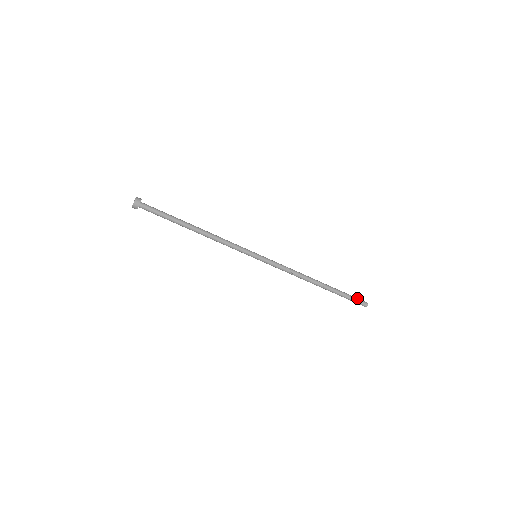
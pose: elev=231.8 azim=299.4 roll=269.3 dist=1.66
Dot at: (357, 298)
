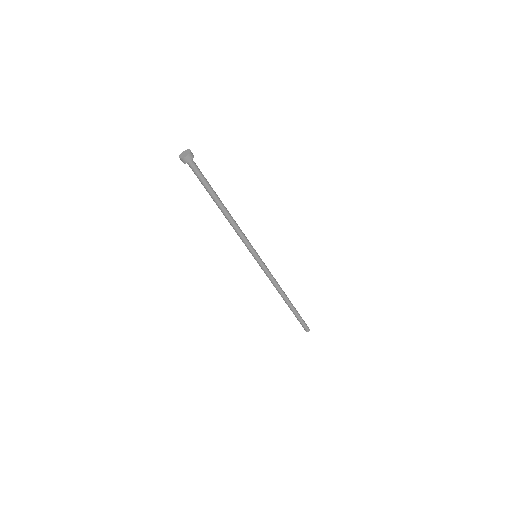
Dot at: (305, 323)
